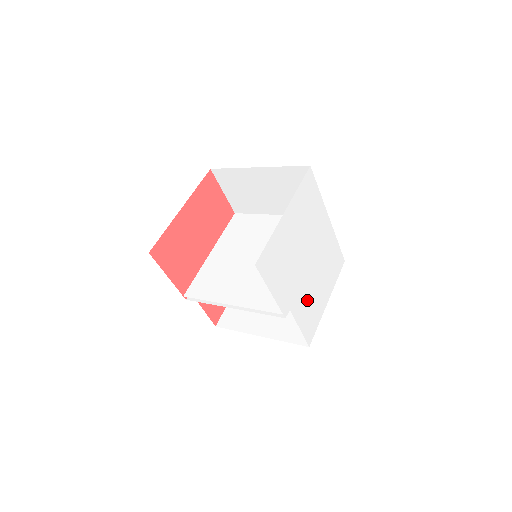
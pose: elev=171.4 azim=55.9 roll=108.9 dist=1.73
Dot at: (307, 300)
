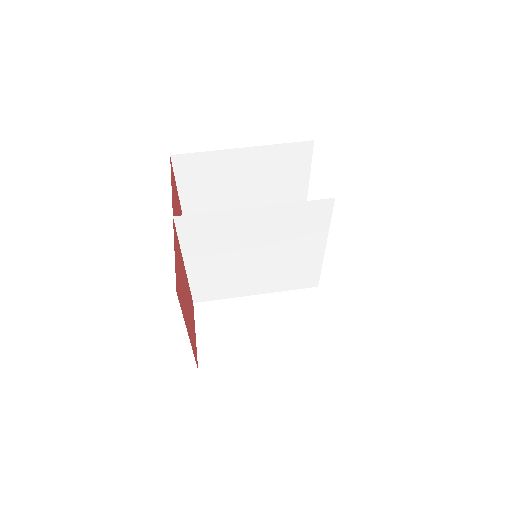
Dot at: occluded
